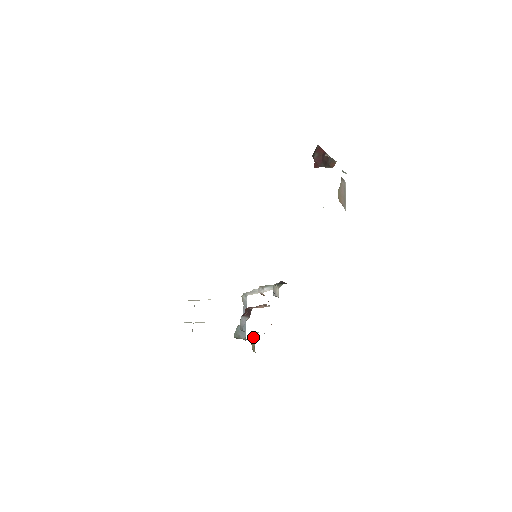
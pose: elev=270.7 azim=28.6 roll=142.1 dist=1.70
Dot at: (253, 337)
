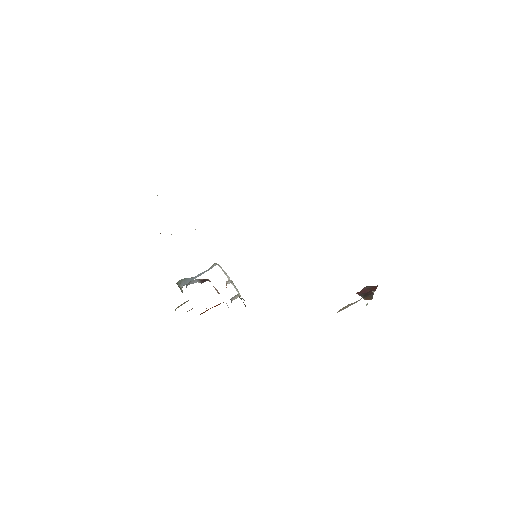
Dot at: (187, 301)
